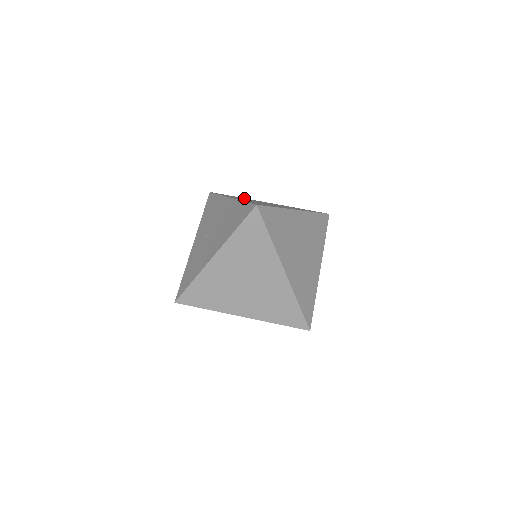
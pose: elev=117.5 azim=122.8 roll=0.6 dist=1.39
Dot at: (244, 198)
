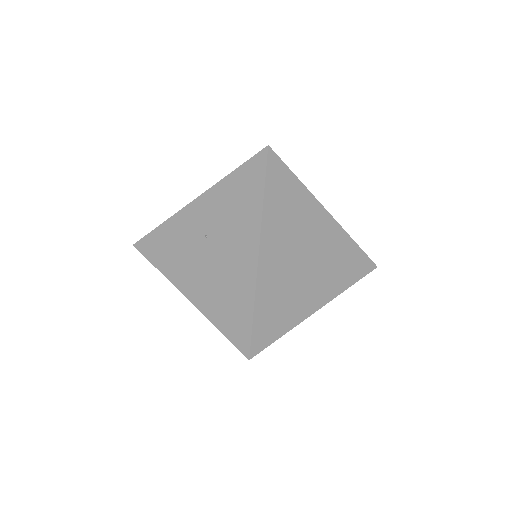
Dot at: (302, 194)
